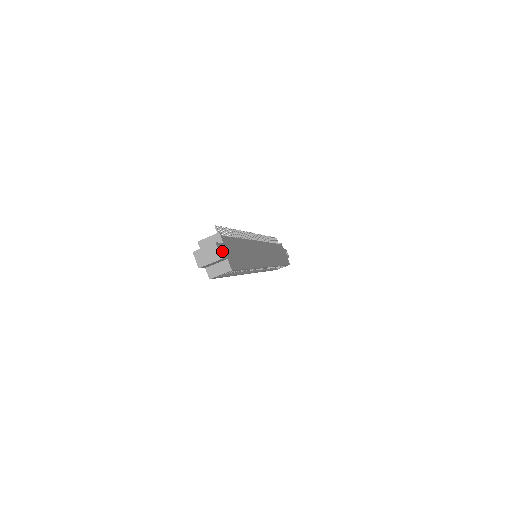
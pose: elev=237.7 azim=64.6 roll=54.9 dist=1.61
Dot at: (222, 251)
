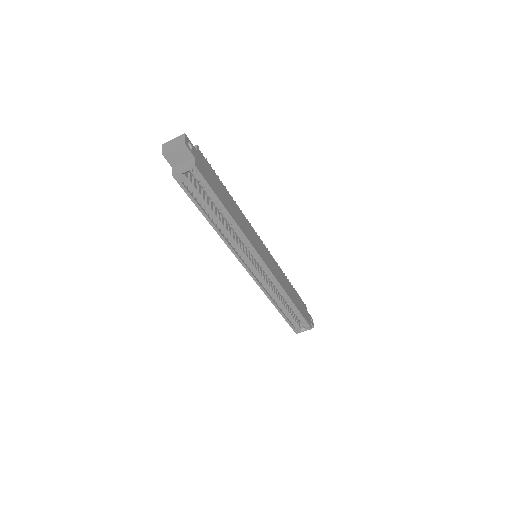
Dot at: (191, 149)
